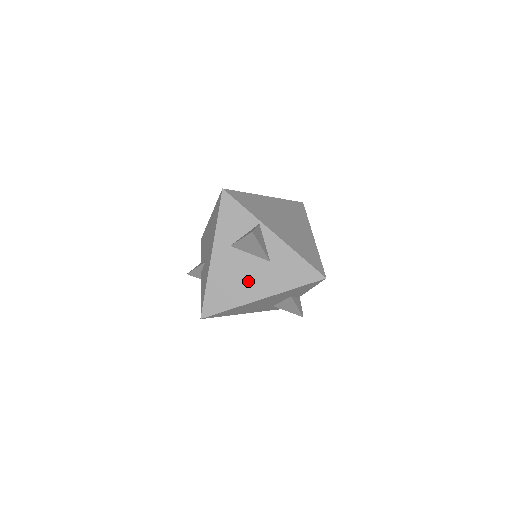
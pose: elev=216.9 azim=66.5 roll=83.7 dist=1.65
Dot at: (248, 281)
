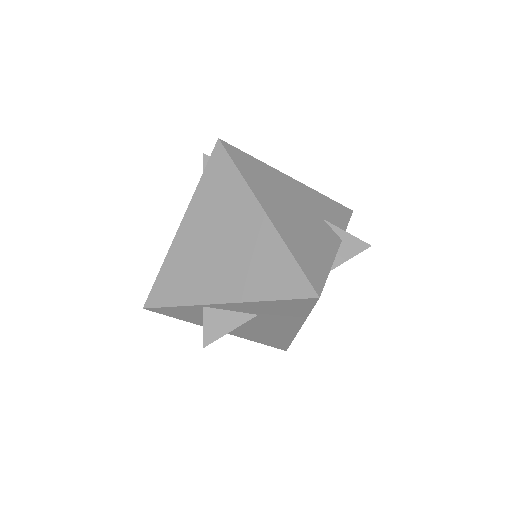
Dot at: (270, 328)
